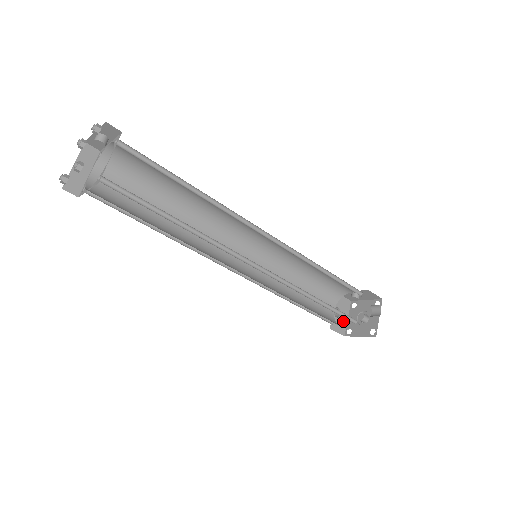
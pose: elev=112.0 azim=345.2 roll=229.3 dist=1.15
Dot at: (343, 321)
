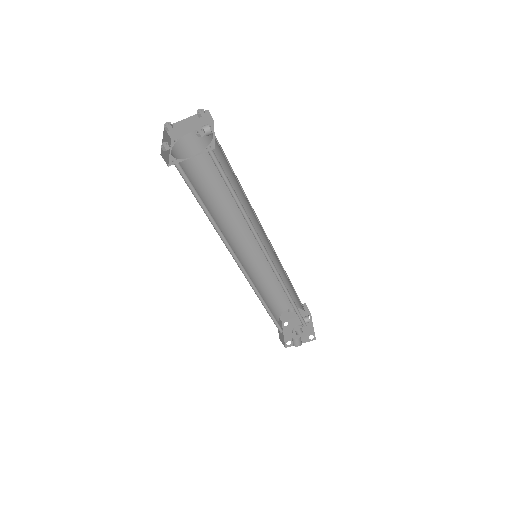
Dot at: (291, 316)
